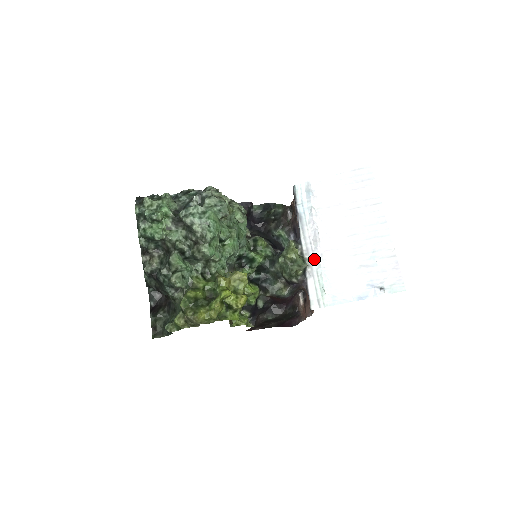
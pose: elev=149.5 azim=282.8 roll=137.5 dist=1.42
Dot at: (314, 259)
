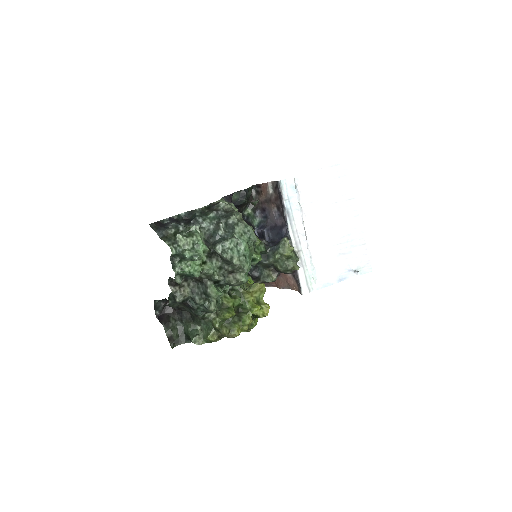
Dot at: (302, 251)
